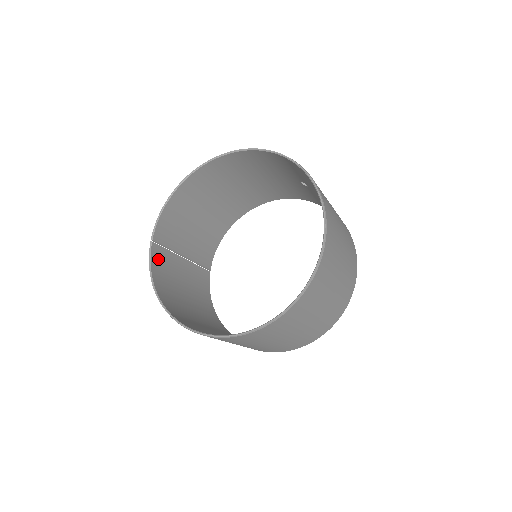
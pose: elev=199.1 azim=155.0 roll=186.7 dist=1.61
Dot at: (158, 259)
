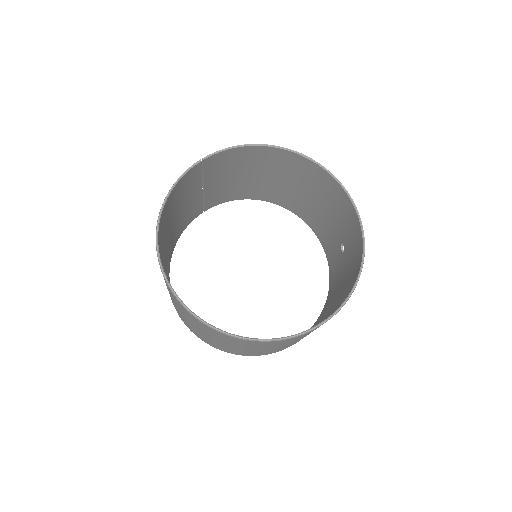
Dot at: (190, 177)
